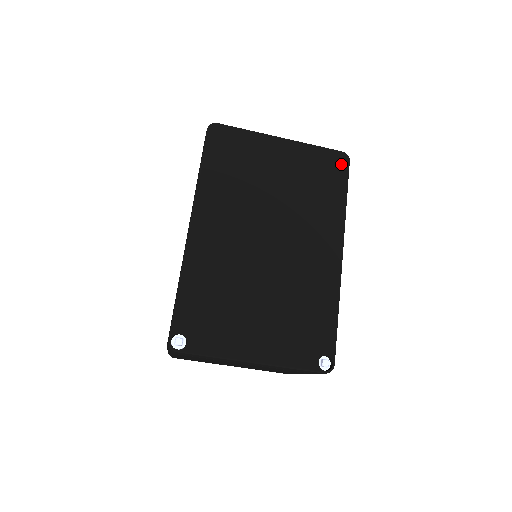
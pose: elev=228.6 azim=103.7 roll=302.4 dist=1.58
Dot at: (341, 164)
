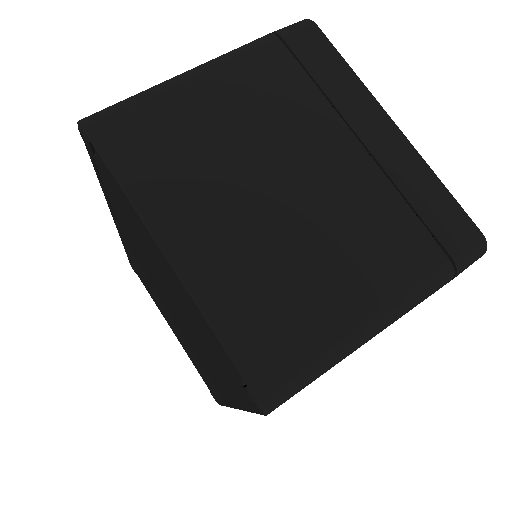
Dot at: occluded
